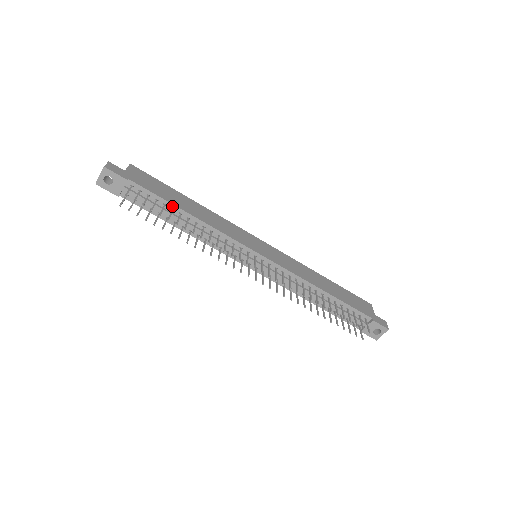
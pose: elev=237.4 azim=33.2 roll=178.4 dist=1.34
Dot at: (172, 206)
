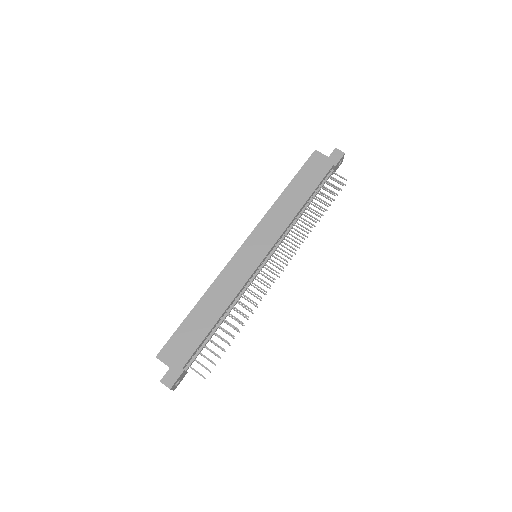
Dot at: (210, 332)
